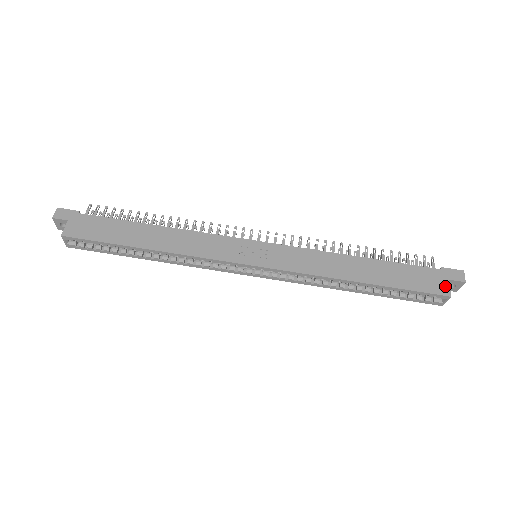
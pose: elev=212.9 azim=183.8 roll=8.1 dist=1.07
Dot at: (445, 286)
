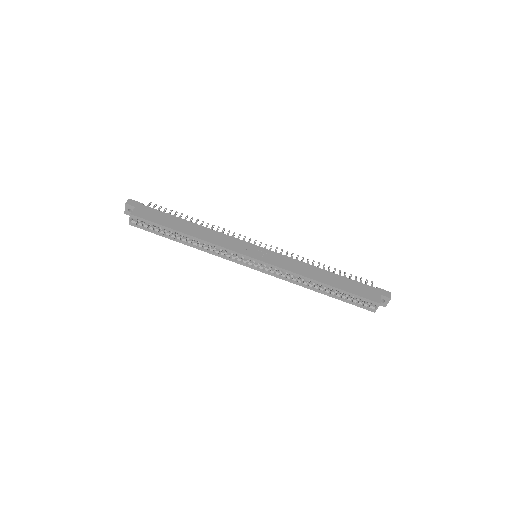
Dot at: (378, 297)
